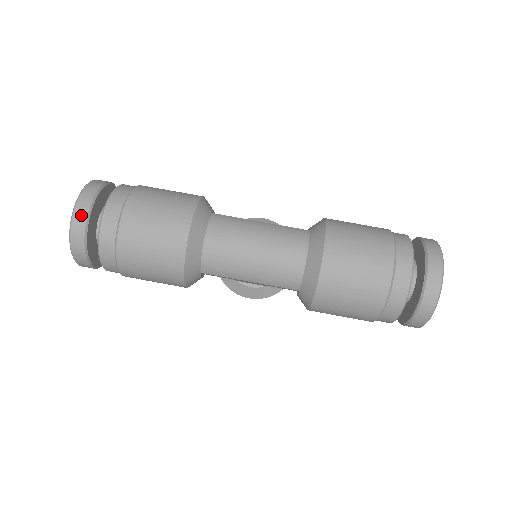
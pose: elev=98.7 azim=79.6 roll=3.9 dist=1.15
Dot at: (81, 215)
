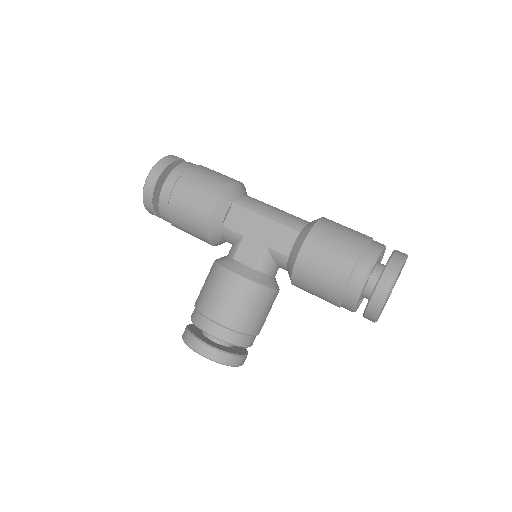
Dot at: occluded
